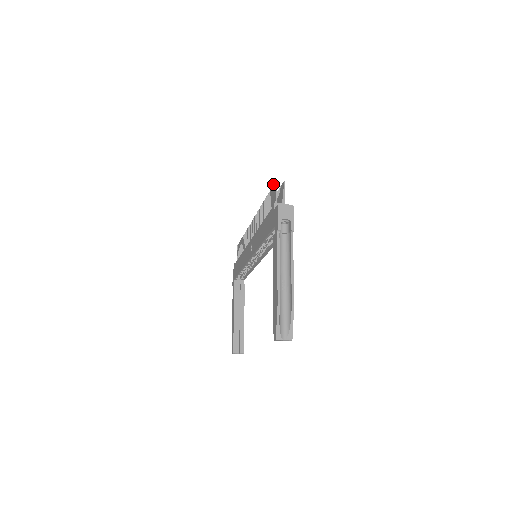
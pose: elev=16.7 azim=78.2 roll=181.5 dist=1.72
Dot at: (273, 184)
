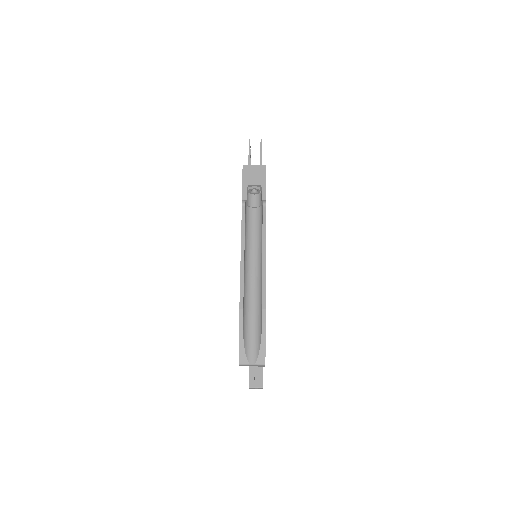
Dot at: occluded
